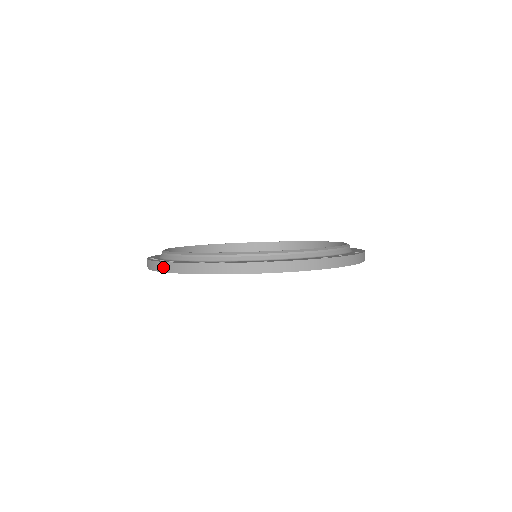
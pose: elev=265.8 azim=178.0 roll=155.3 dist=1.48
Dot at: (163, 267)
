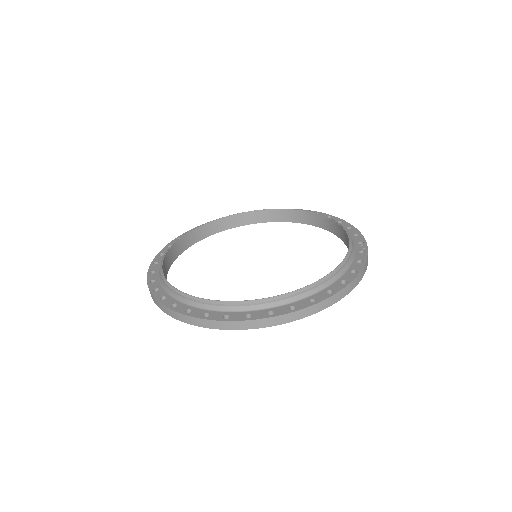
Dot at: occluded
